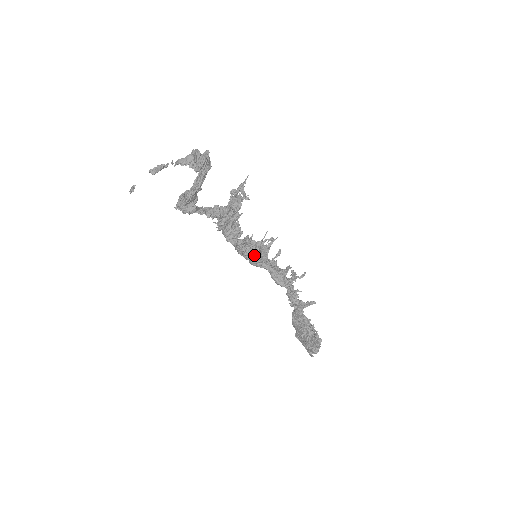
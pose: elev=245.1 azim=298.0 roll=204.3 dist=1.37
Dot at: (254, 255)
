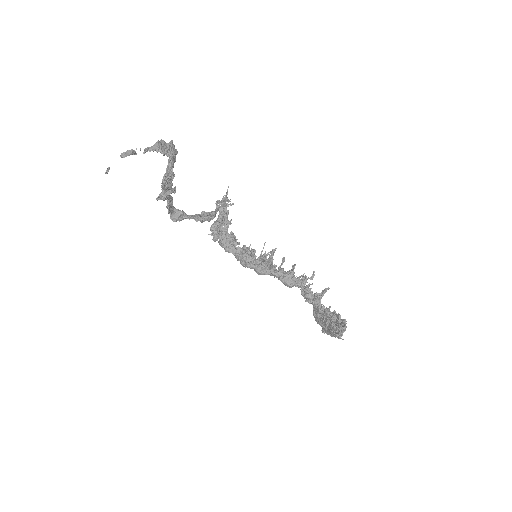
Dot at: (258, 264)
